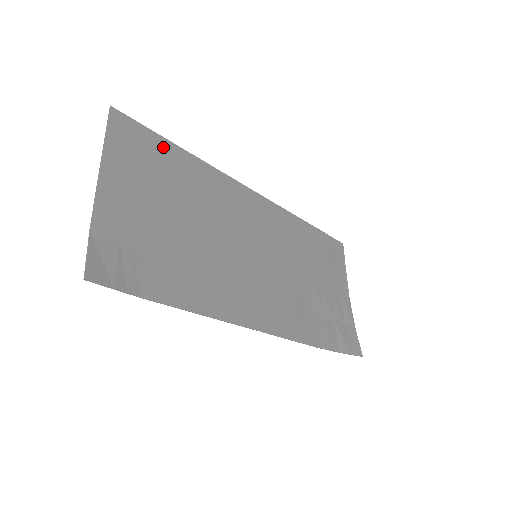
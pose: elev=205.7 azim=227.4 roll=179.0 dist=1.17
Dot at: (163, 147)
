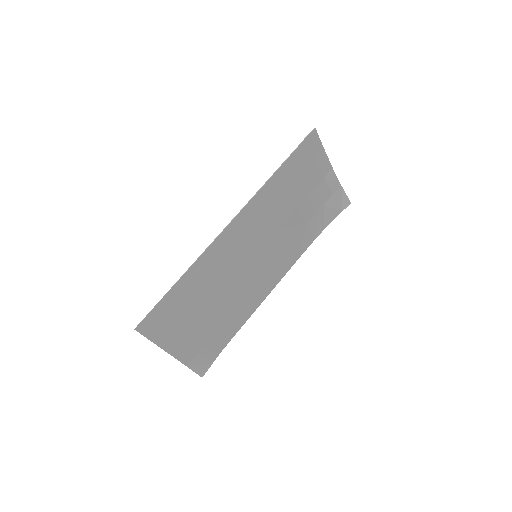
Dot at: (170, 299)
